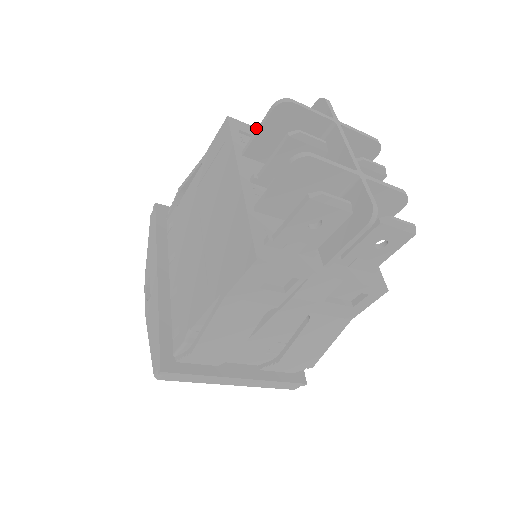
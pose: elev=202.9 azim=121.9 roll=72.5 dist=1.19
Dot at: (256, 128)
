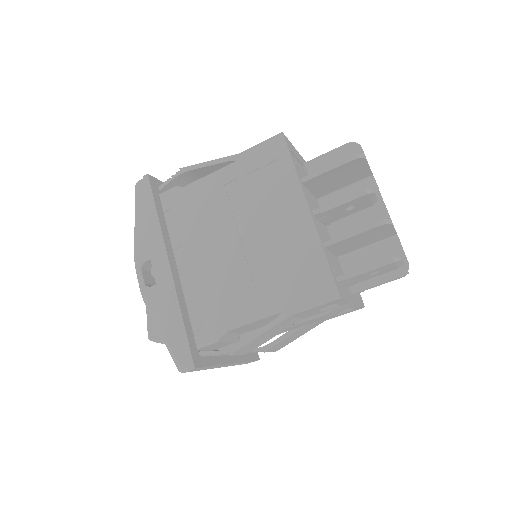
Dot at: occluded
